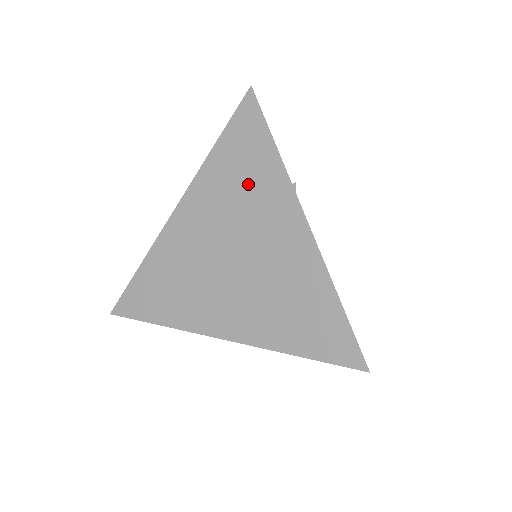
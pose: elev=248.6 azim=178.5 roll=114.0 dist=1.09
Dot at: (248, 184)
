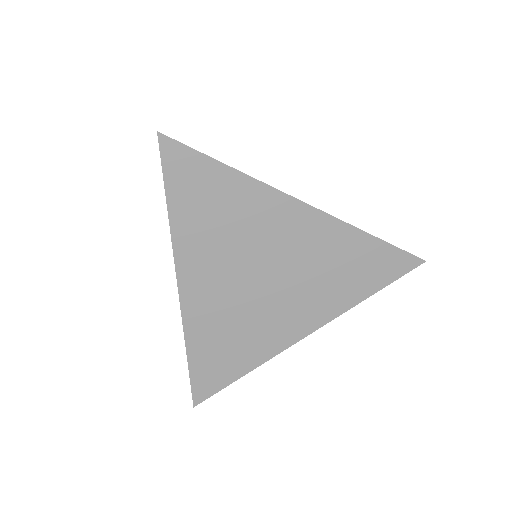
Dot at: (229, 215)
